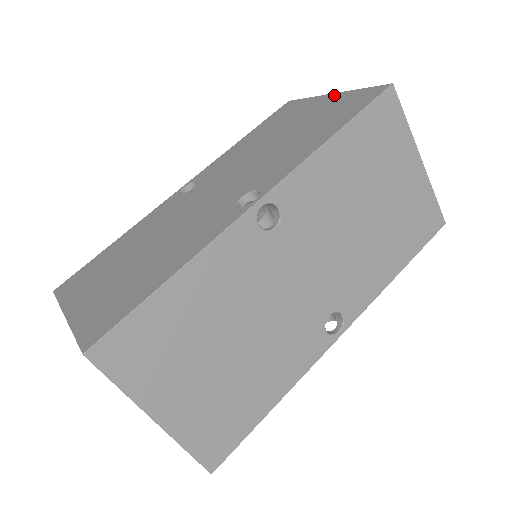
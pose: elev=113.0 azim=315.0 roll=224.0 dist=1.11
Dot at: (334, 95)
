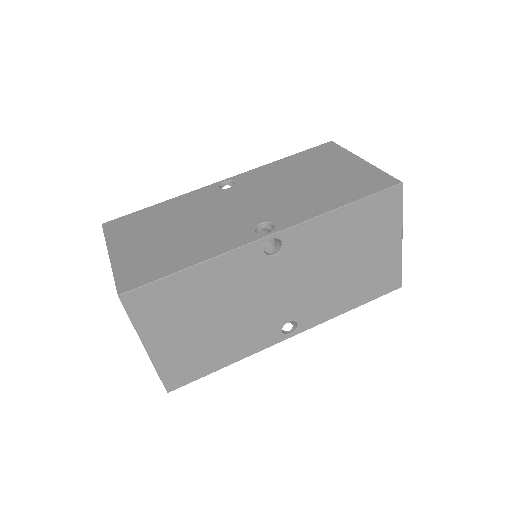
Dot at: (363, 162)
